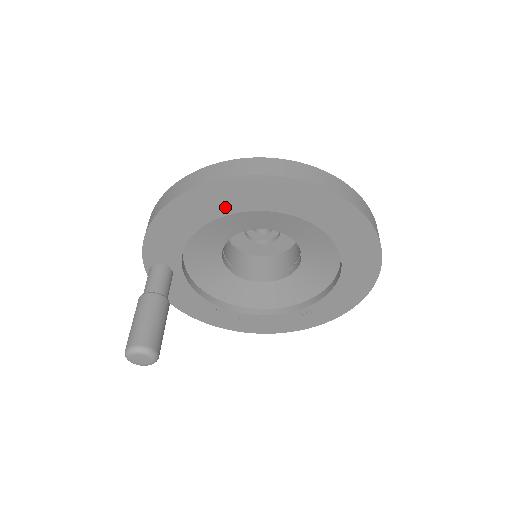
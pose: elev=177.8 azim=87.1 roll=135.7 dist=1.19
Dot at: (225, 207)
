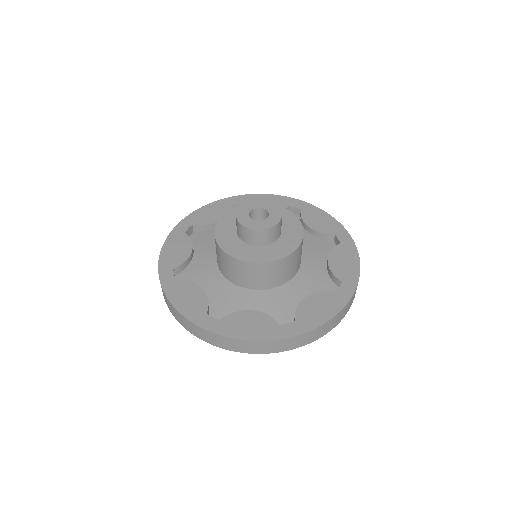
Dot at: occluded
